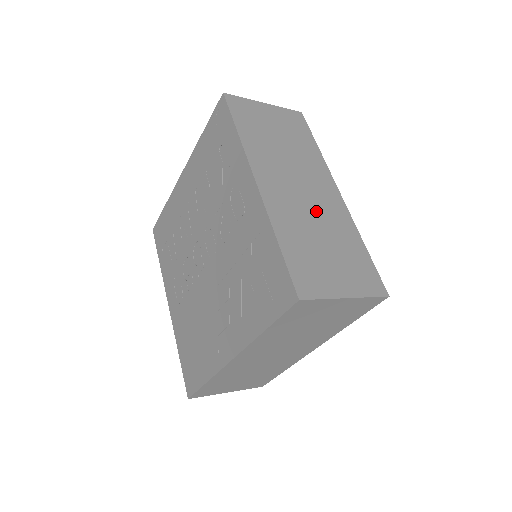
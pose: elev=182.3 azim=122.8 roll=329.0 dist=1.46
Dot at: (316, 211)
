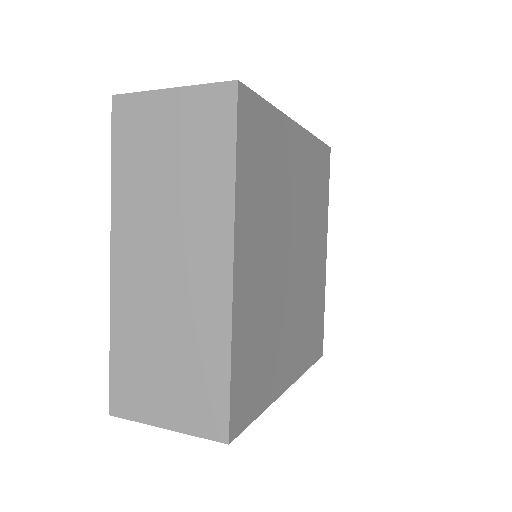
Dot at: (175, 302)
